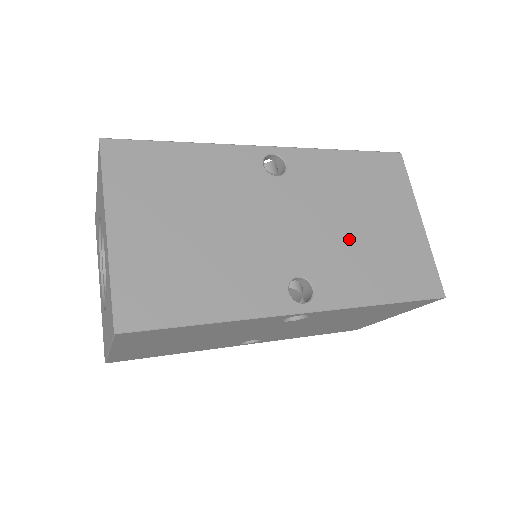
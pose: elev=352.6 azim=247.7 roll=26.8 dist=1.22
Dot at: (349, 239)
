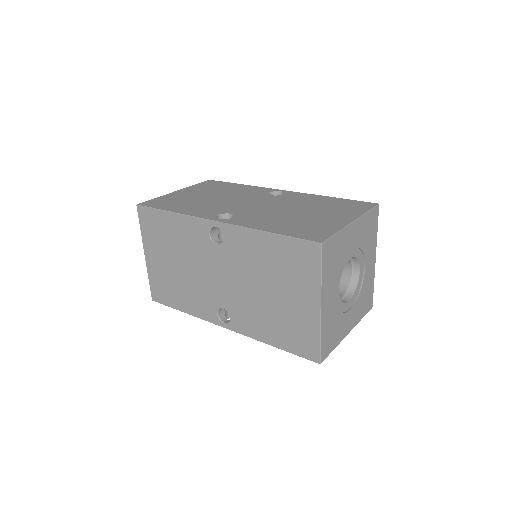
Dot at: (256, 300)
